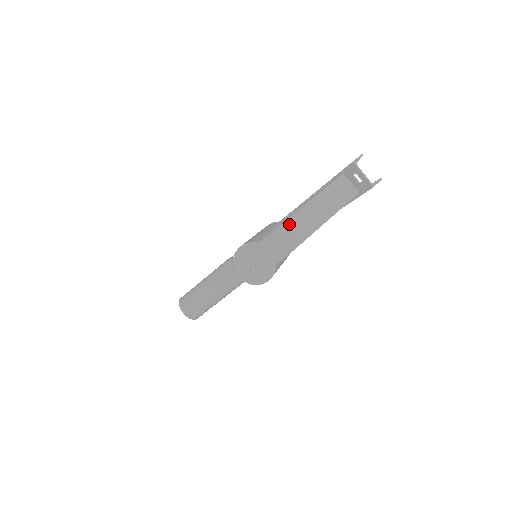
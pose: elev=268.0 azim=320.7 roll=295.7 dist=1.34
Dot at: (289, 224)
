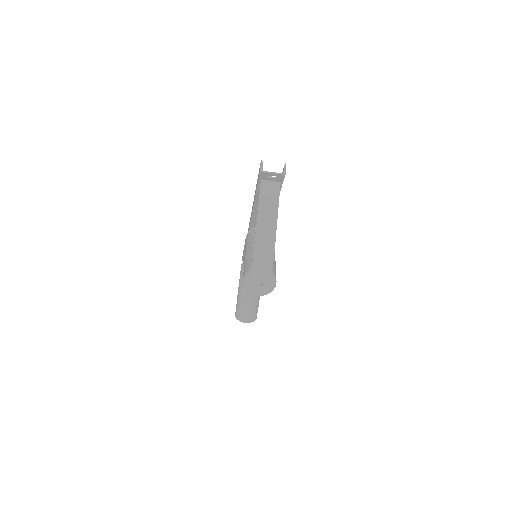
Dot at: (258, 244)
